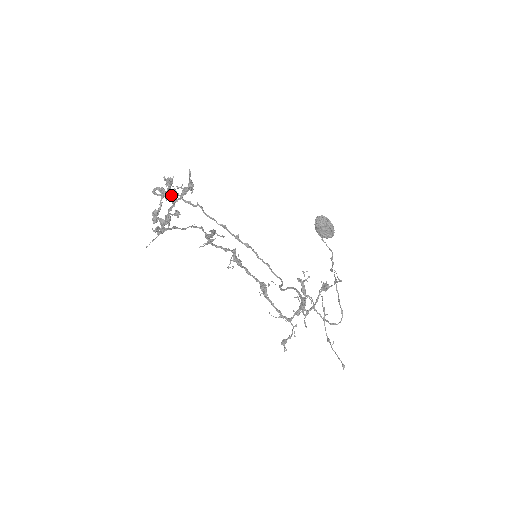
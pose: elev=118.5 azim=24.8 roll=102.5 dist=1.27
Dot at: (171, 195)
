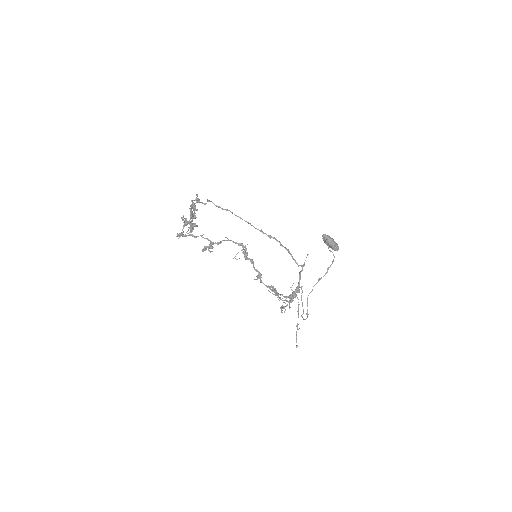
Dot at: (190, 215)
